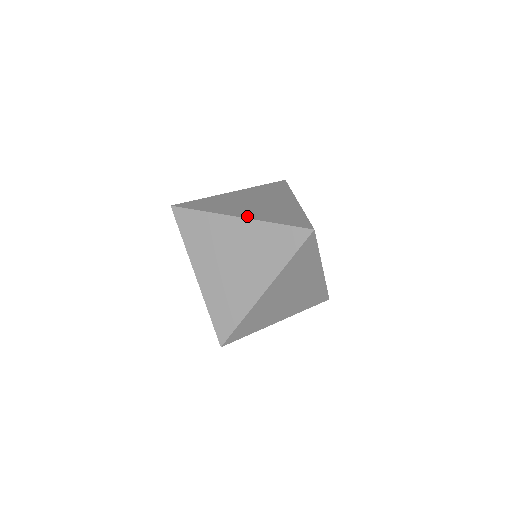
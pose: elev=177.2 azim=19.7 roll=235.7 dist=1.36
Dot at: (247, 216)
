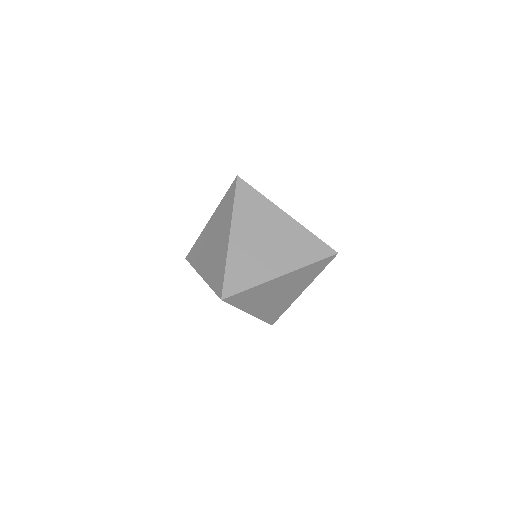
Dot at: (287, 270)
